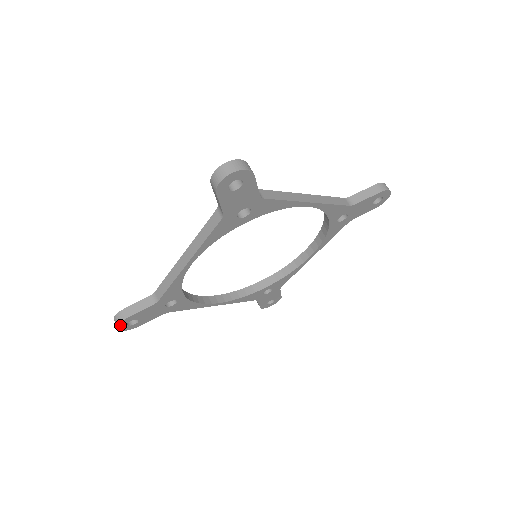
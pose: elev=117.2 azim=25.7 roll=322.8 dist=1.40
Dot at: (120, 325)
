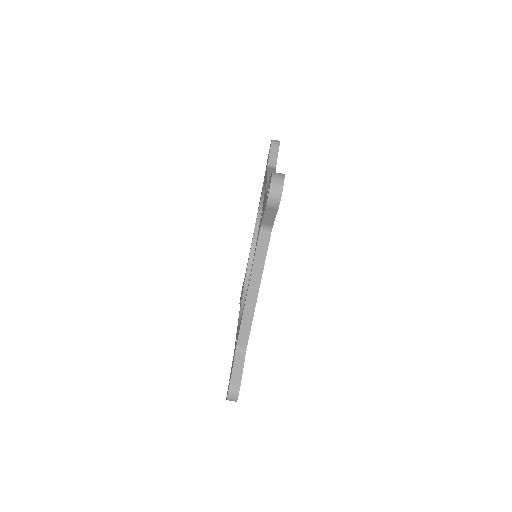
Dot at: occluded
